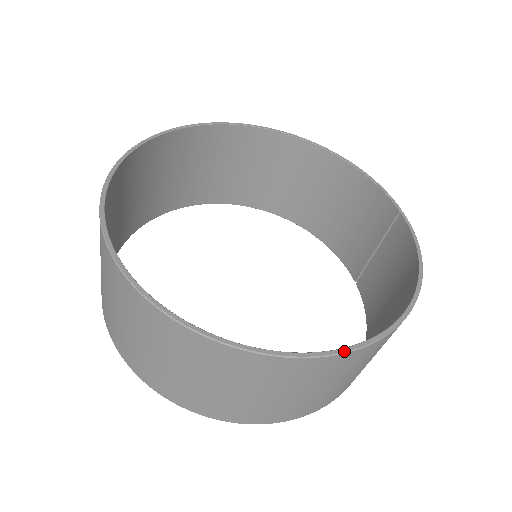
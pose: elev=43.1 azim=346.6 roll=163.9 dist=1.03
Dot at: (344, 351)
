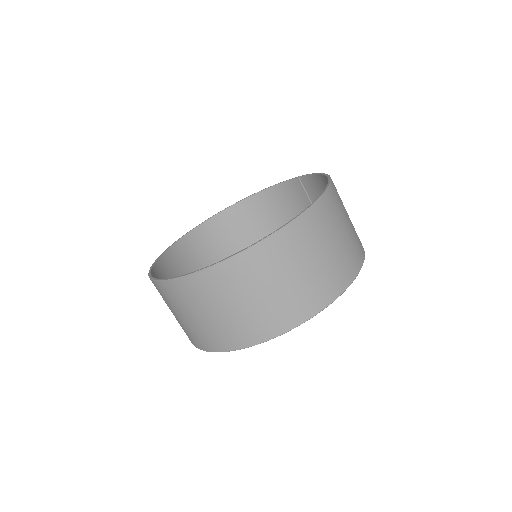
Dot at: (310, 206)
